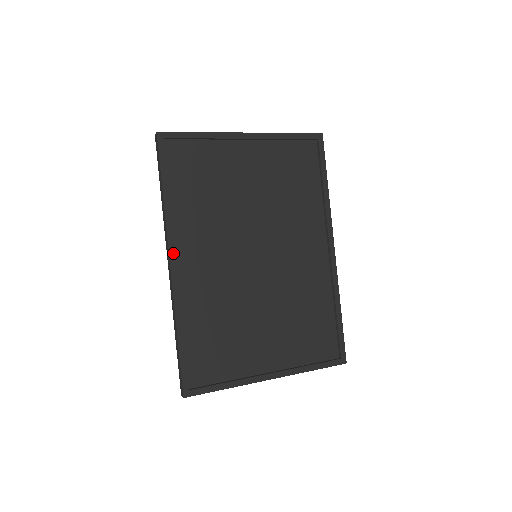
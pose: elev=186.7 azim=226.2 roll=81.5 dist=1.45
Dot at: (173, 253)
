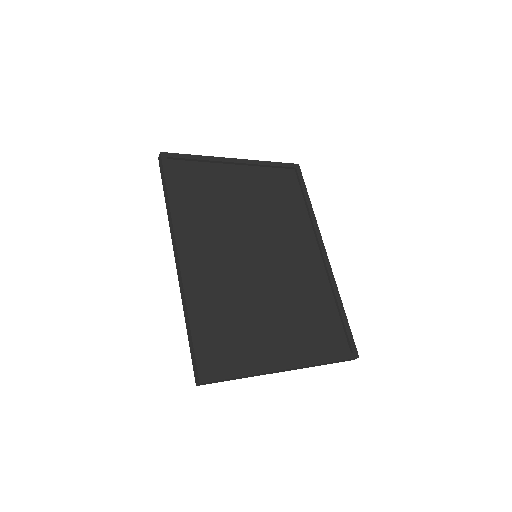
Dot at: (180, 246)
